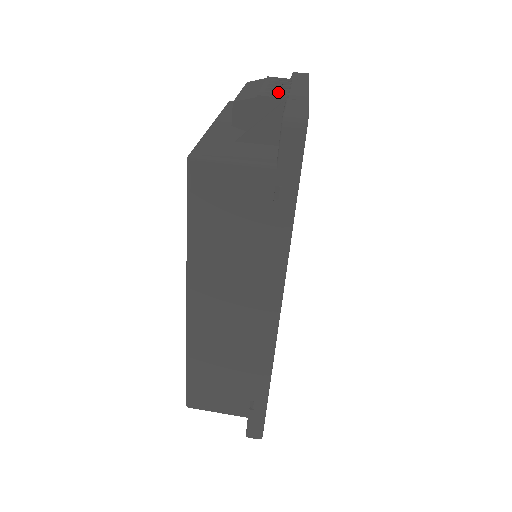
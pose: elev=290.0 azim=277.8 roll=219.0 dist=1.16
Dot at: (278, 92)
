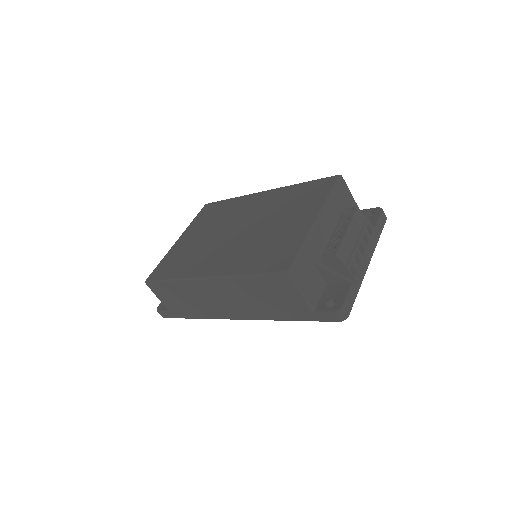
Dot at: occluded
